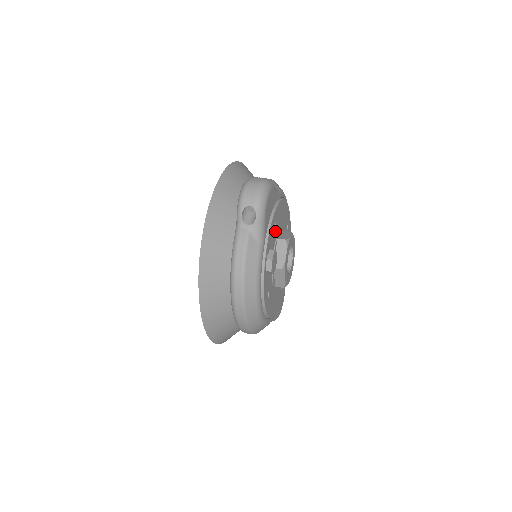
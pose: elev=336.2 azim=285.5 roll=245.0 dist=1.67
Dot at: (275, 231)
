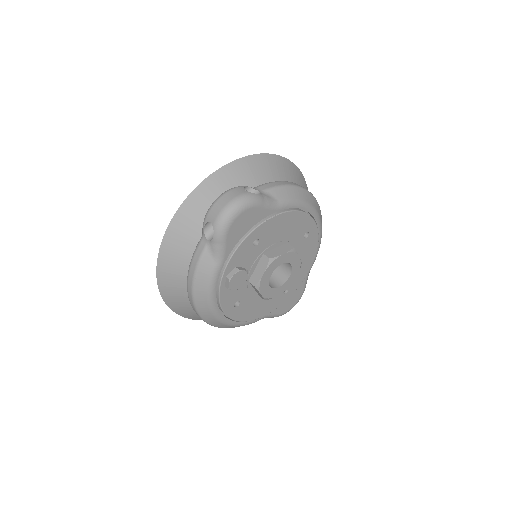
Dot at: (258, 247)
